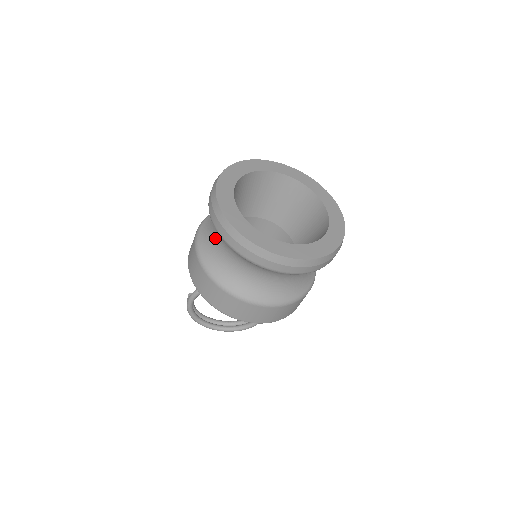
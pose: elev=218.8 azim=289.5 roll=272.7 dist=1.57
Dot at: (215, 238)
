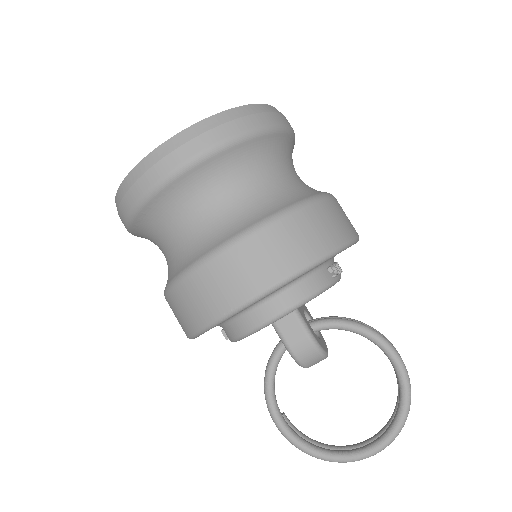
Dot at: occluded
